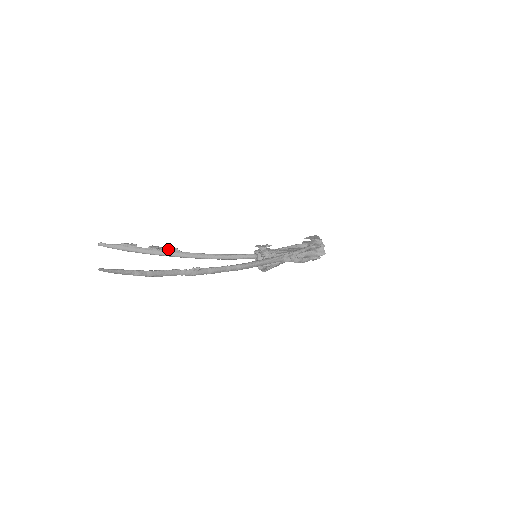
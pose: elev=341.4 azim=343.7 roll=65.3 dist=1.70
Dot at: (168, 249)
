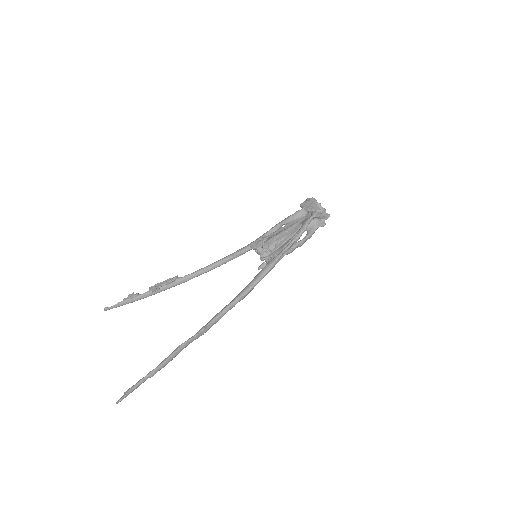
Dot at: (168, 283)
